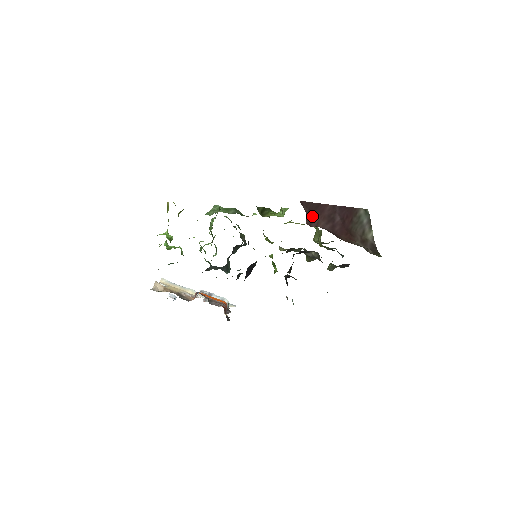
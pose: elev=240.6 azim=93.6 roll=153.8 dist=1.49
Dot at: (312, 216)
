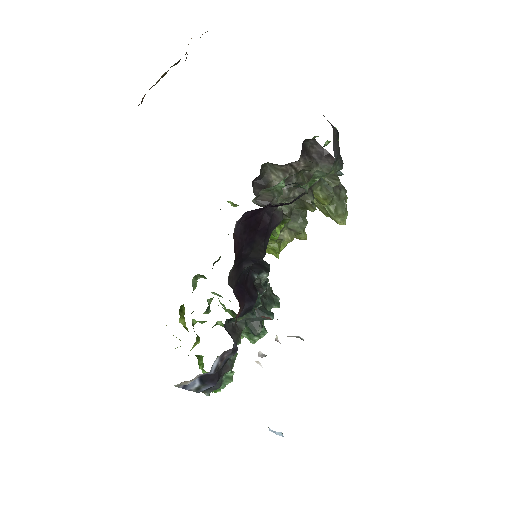
Dot at: occluded
